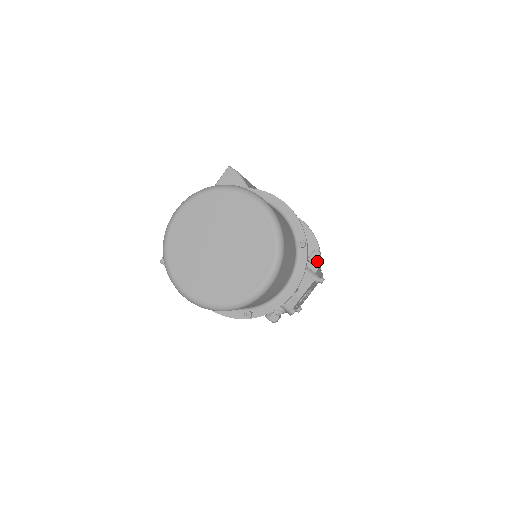
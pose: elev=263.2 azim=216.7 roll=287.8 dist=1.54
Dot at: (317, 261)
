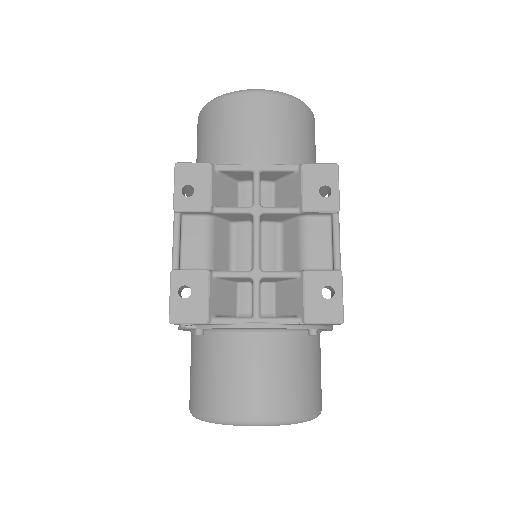
Dot at: occluded
